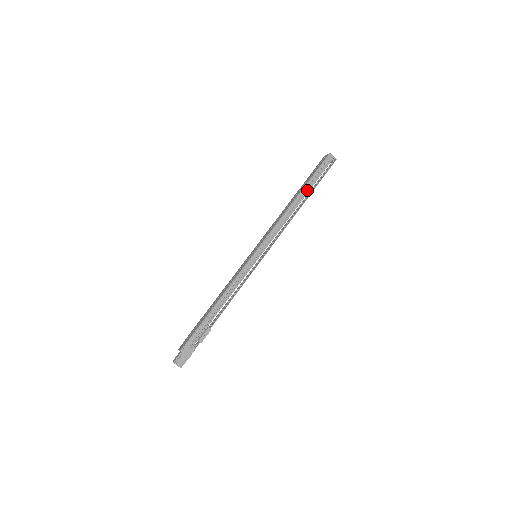
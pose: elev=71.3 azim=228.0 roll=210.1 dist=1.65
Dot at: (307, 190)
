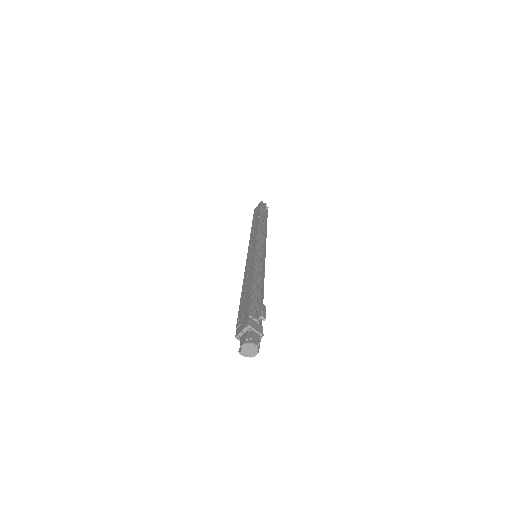
Dot at: (263, 217)
